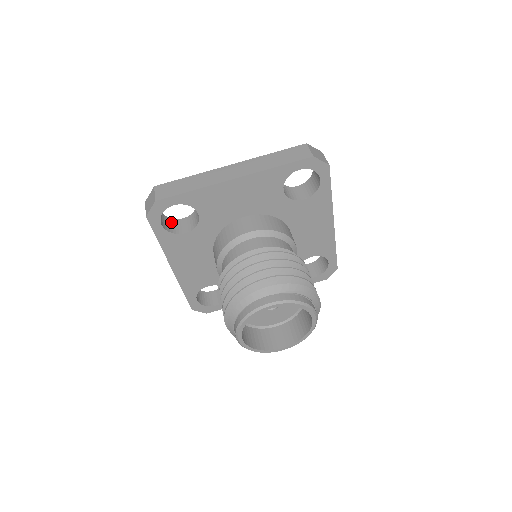
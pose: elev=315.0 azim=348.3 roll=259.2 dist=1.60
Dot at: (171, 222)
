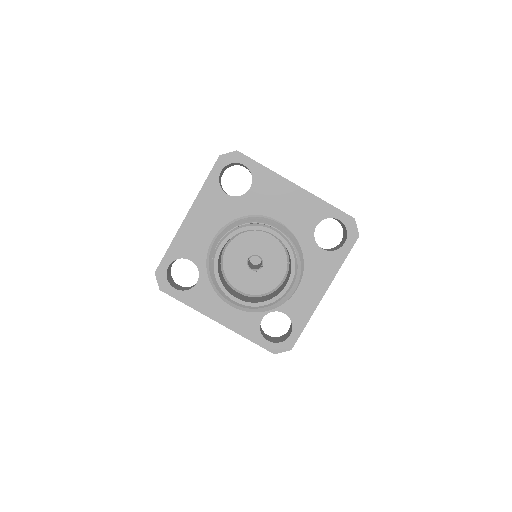
Dot at: (221, 186)
